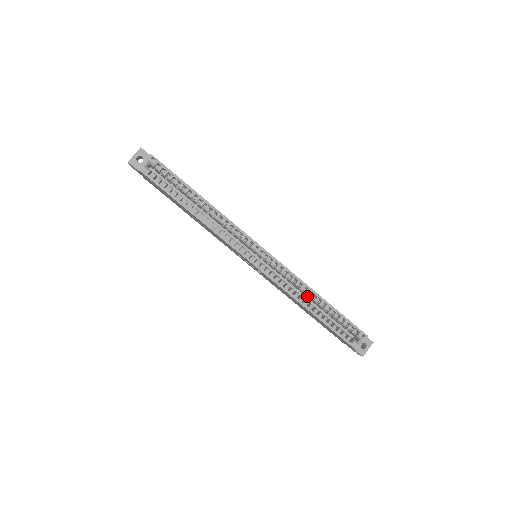
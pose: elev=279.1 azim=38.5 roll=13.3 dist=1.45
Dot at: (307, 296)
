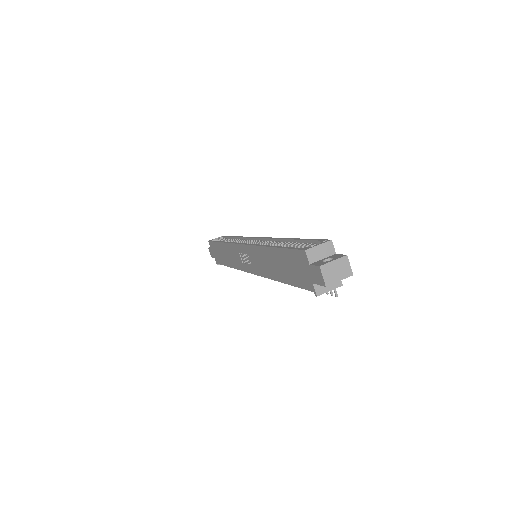
Dot at: occluded
